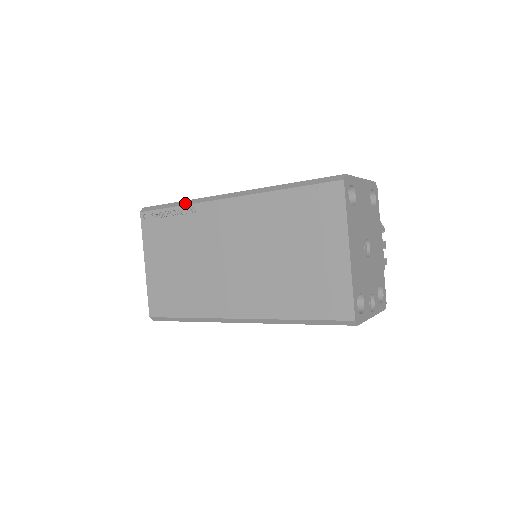
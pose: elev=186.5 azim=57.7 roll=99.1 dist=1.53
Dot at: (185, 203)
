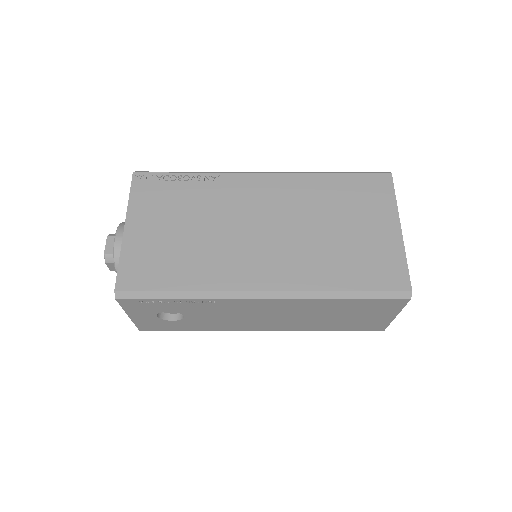
Dot at: (204, 172)
